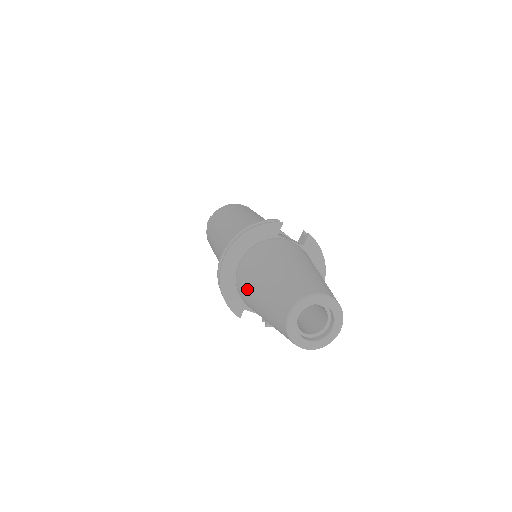
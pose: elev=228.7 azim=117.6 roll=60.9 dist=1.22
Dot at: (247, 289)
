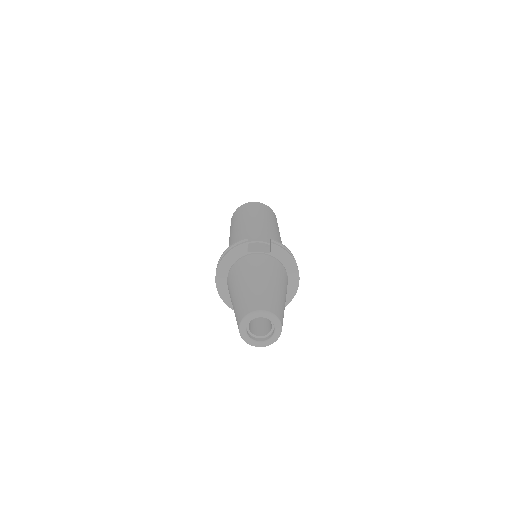
Dot at: occluded
